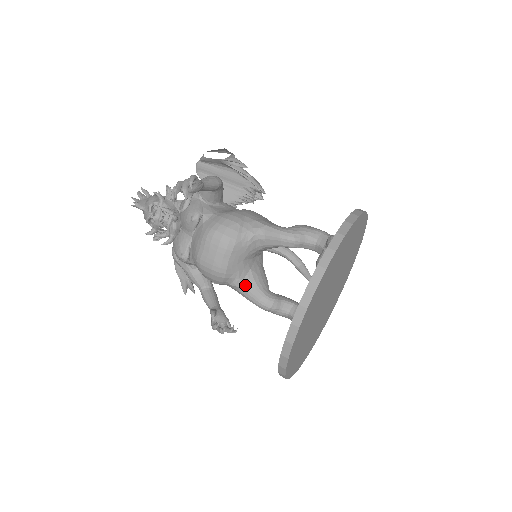
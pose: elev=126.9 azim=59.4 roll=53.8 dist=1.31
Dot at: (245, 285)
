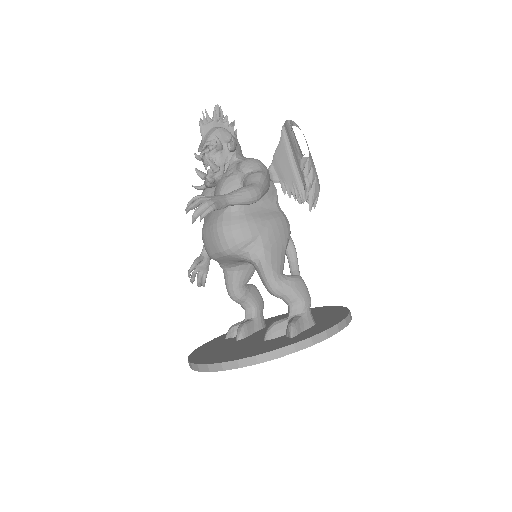
Dot at: (228, 272)
